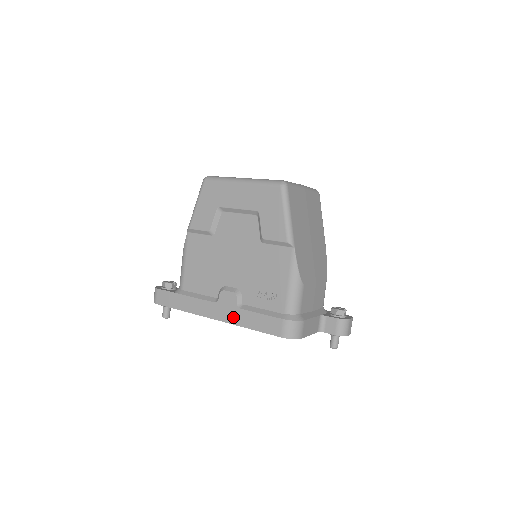
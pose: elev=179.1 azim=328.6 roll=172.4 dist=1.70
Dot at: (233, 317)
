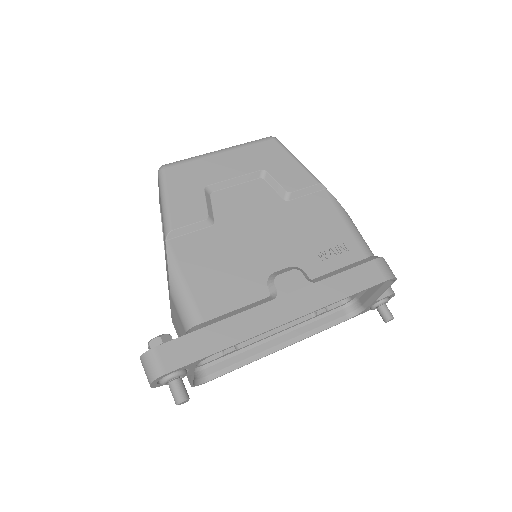
Dot at: (314, 299)
